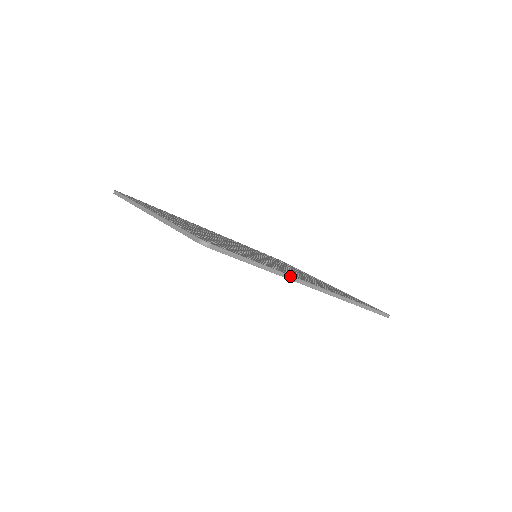
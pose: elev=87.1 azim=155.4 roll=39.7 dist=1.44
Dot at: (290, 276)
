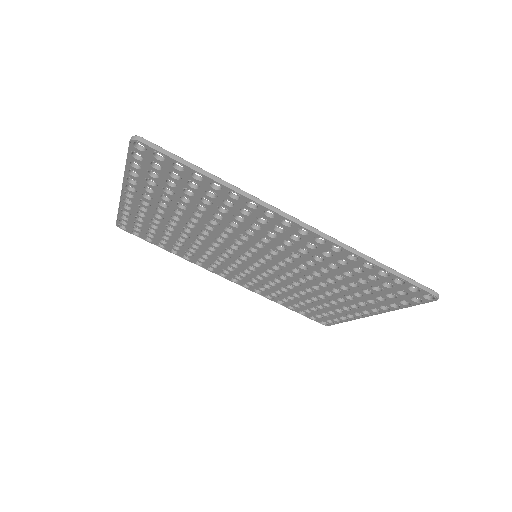
Dot at: (254, 197)
